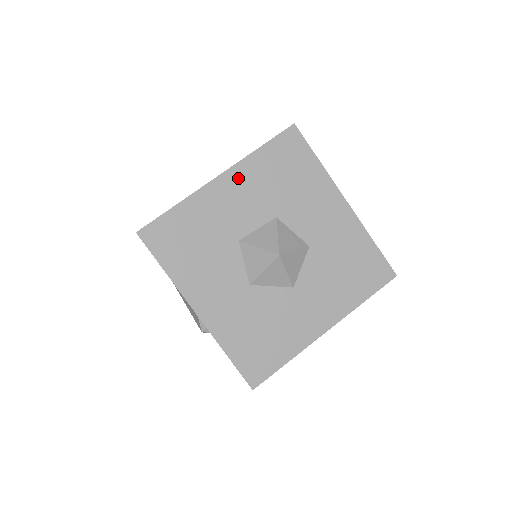
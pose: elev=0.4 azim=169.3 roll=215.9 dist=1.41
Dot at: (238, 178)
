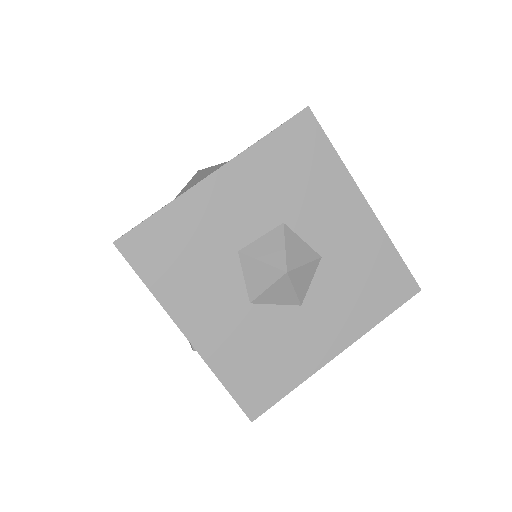
Dot at: (238, 175)
